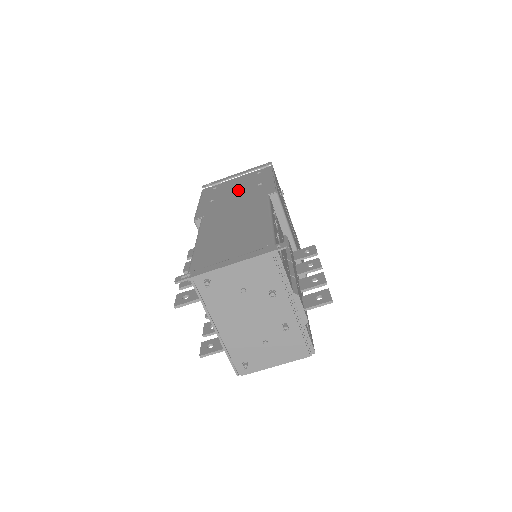
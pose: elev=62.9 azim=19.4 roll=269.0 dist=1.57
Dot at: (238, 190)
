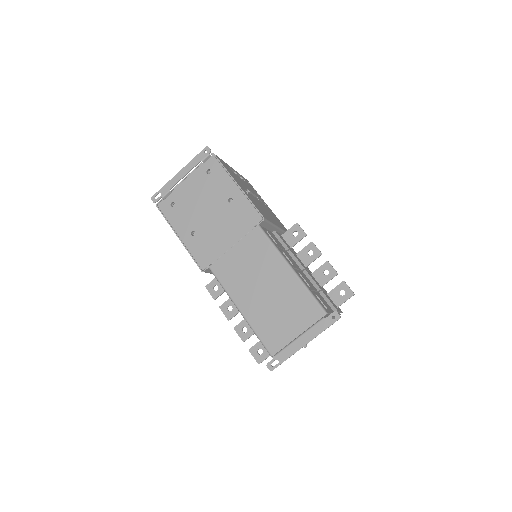
Dot at: (211, 212)
